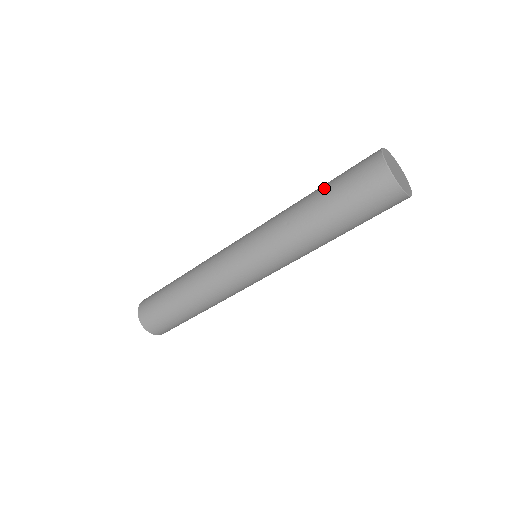
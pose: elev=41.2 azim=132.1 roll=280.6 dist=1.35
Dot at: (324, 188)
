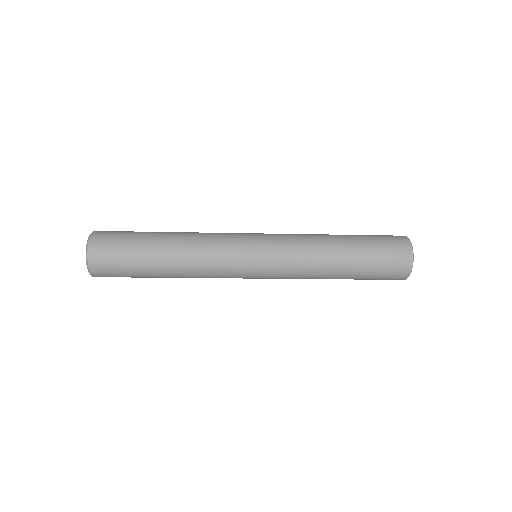
Dot at: (357, 240)
